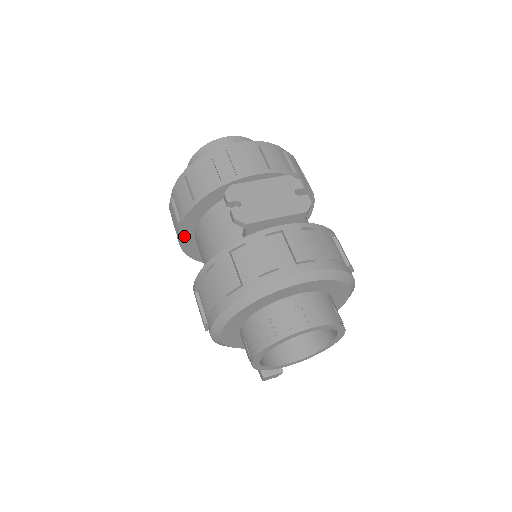
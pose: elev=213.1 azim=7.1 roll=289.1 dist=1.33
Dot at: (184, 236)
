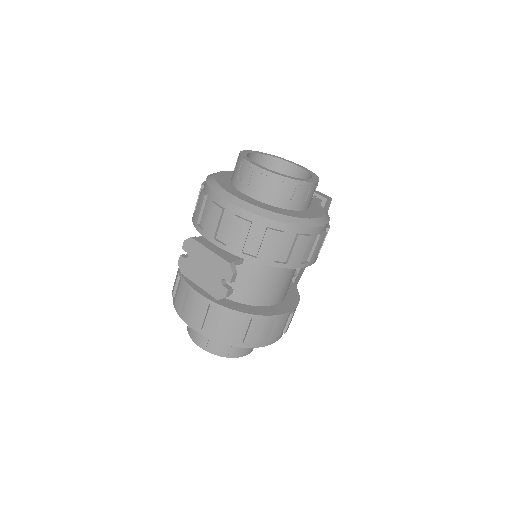
Dot at: occluded
